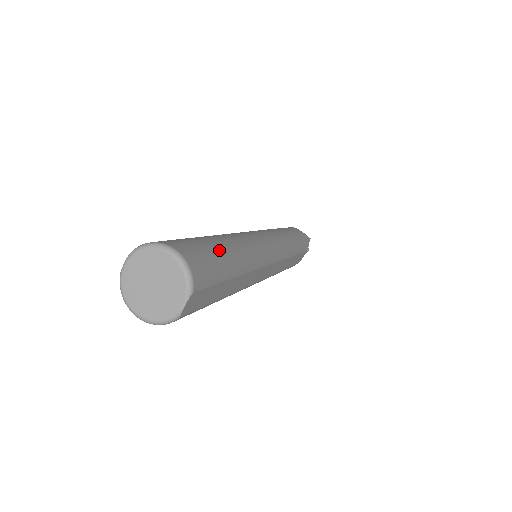
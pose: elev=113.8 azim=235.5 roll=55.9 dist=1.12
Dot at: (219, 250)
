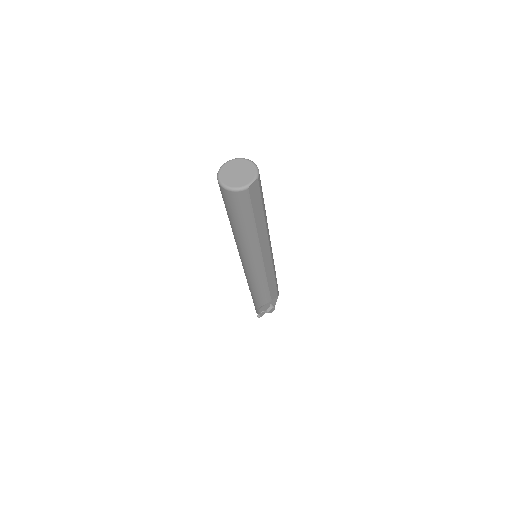
Dot at: occluded
